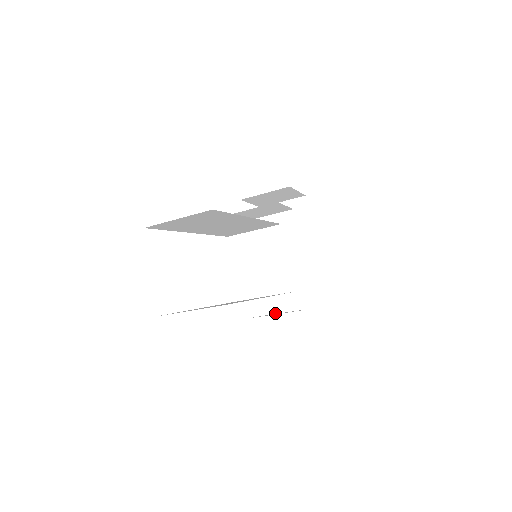
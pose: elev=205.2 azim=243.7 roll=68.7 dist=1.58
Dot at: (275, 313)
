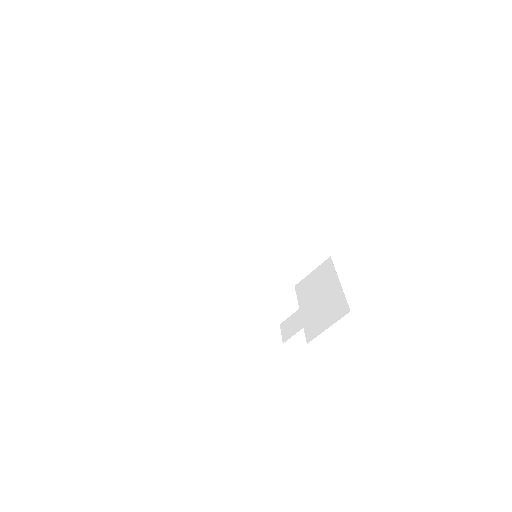
Dot at: (294, 334)
